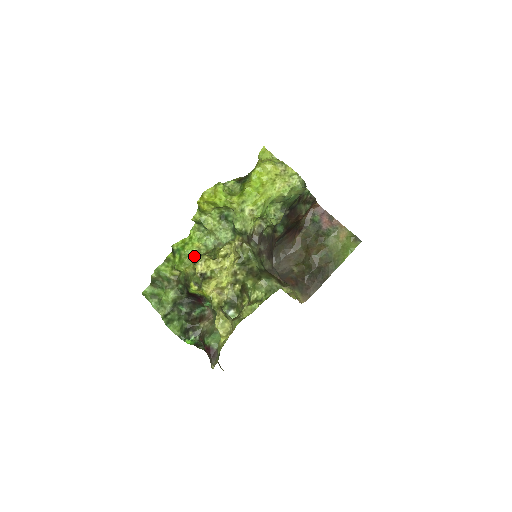
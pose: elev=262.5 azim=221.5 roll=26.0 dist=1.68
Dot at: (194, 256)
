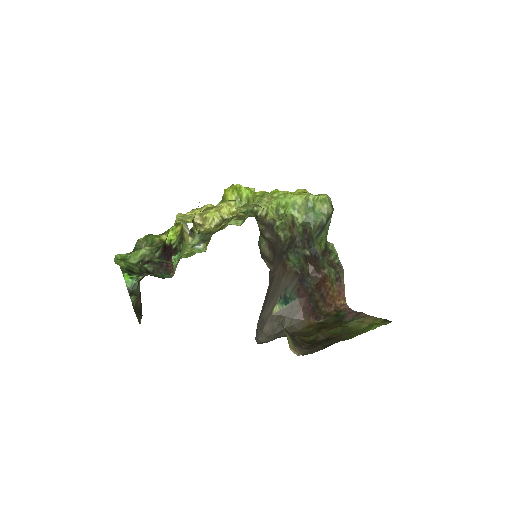
Dot at: occluded
